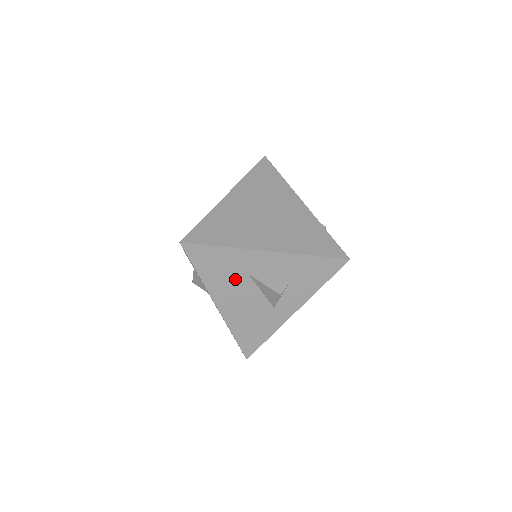
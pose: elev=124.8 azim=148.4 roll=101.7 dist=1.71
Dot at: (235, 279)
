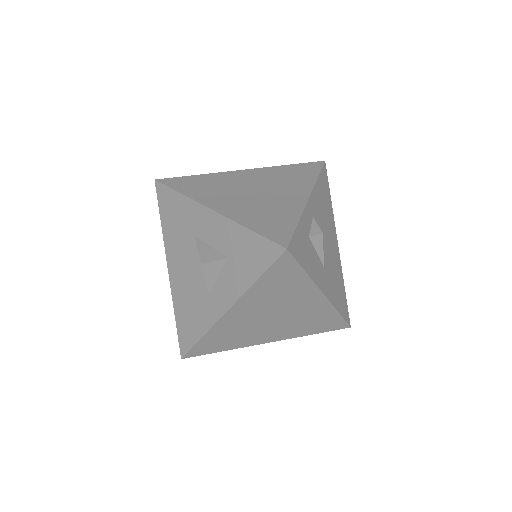
Dot at: (185, 239)
